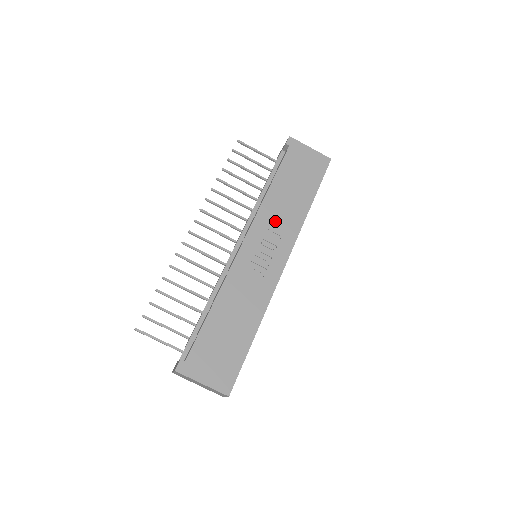
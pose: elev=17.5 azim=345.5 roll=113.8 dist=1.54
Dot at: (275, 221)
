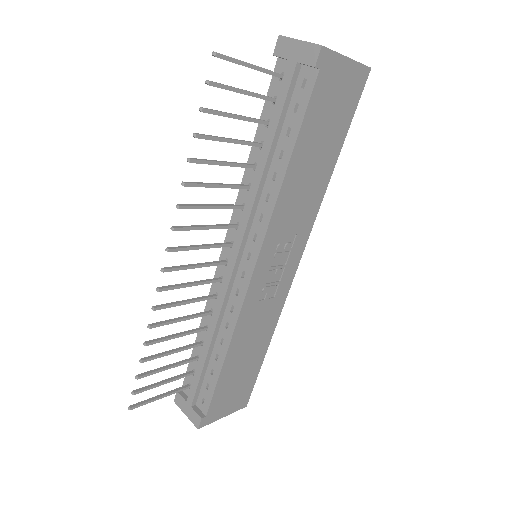
Dot at: (291, 219)
